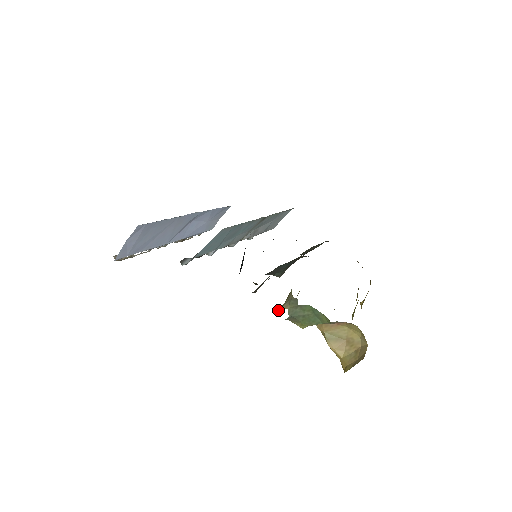
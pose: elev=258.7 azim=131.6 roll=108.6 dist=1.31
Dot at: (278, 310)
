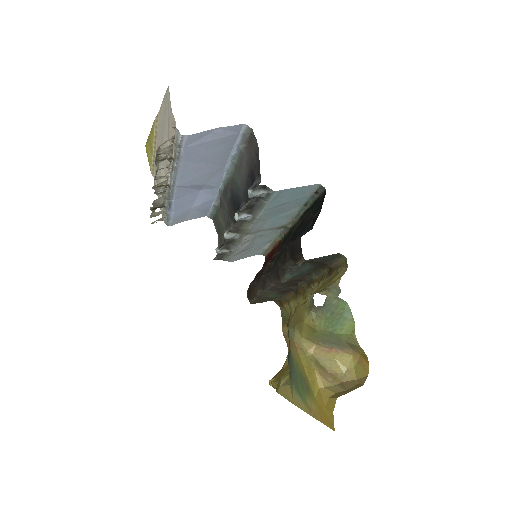
Dot at: occluded
